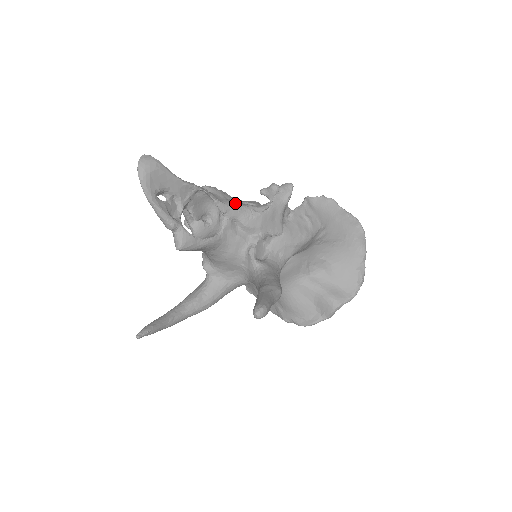
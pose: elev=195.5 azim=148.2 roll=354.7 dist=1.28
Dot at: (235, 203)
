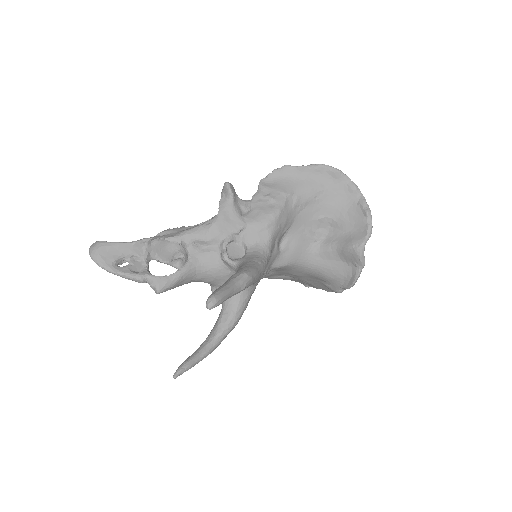
Dot at: (187, 230)
